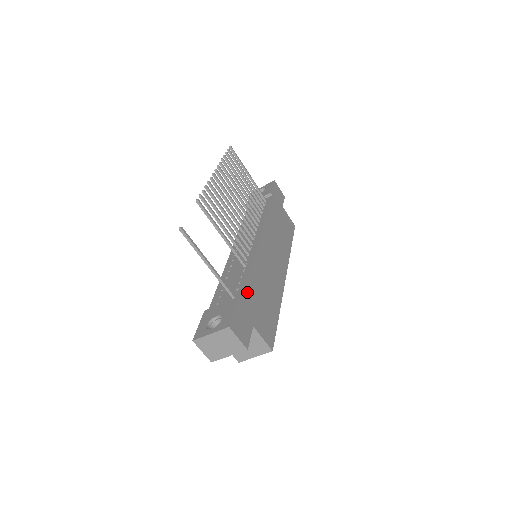
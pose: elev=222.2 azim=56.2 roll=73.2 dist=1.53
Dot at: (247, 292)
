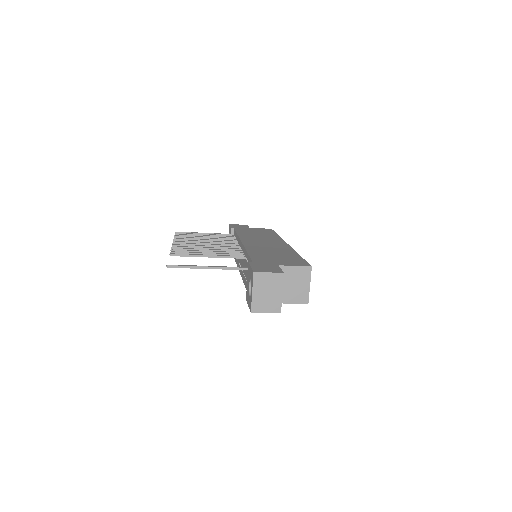
Dot at: (255, 258)
